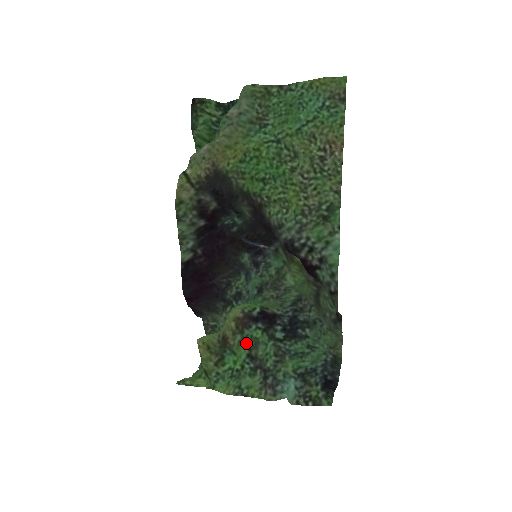
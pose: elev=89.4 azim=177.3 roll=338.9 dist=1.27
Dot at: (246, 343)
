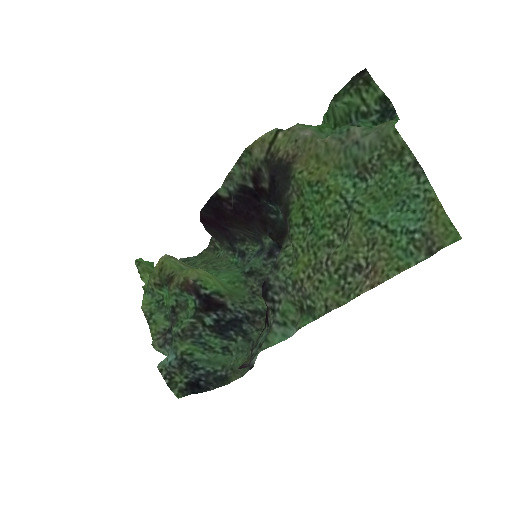
Dot at: (179, 299)
